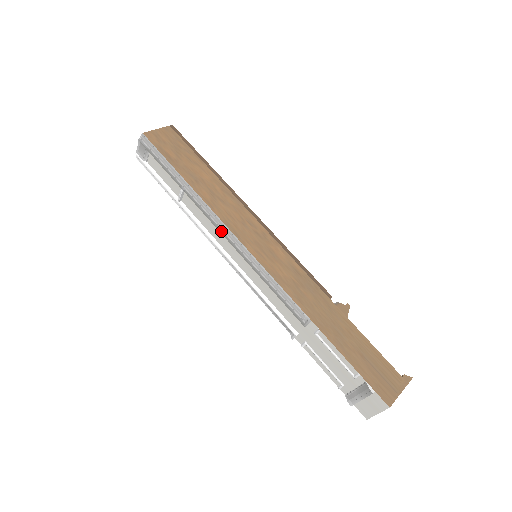
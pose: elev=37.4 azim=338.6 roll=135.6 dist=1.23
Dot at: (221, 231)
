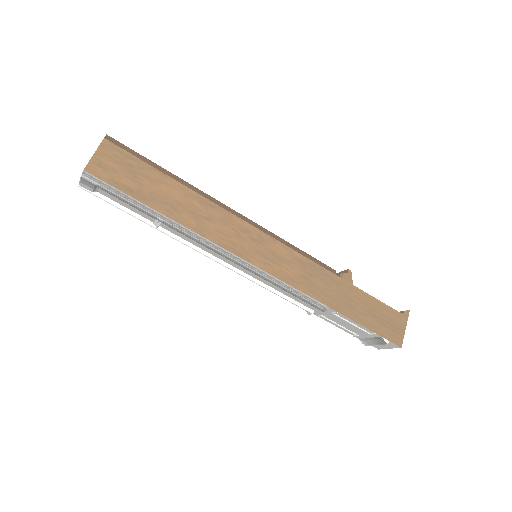
Dot at: (220, 254)
